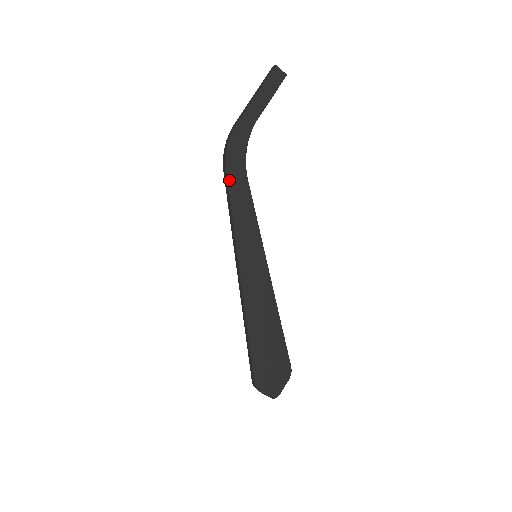
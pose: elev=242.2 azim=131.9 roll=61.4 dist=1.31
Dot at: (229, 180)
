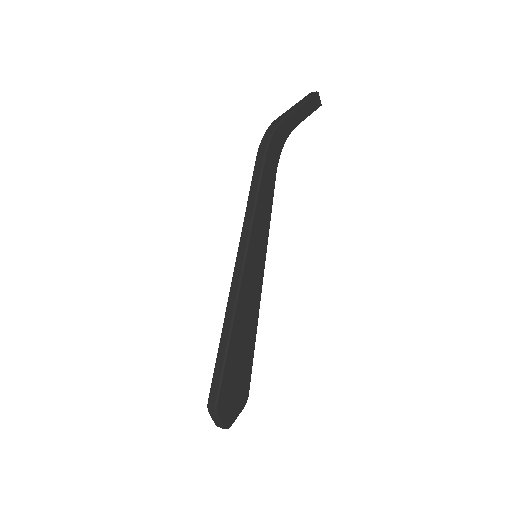
Dot at: (265, 166)
